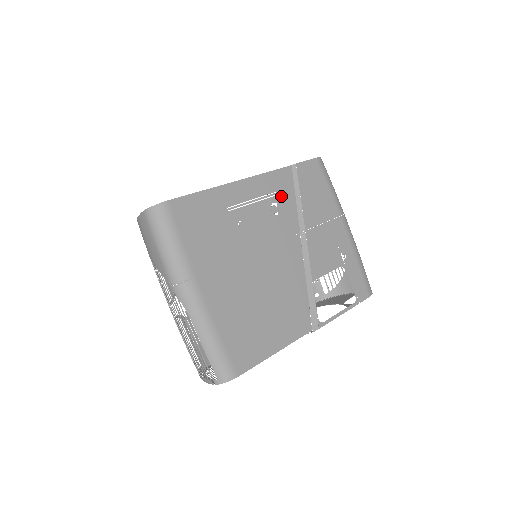
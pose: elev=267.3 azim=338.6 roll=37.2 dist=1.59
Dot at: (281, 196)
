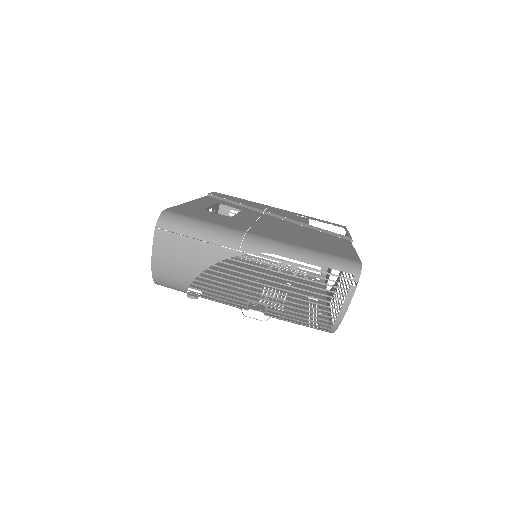
Dot at: (225, 204)
